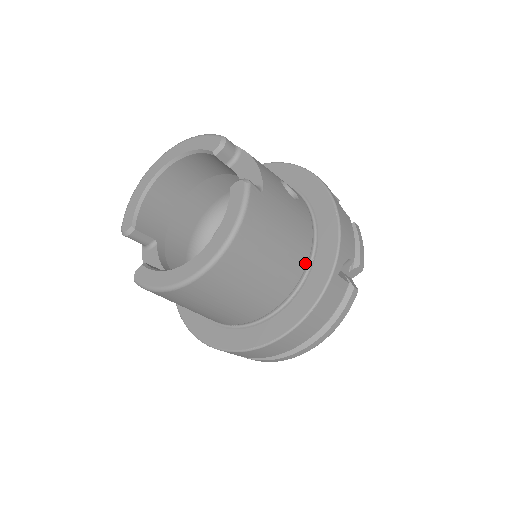
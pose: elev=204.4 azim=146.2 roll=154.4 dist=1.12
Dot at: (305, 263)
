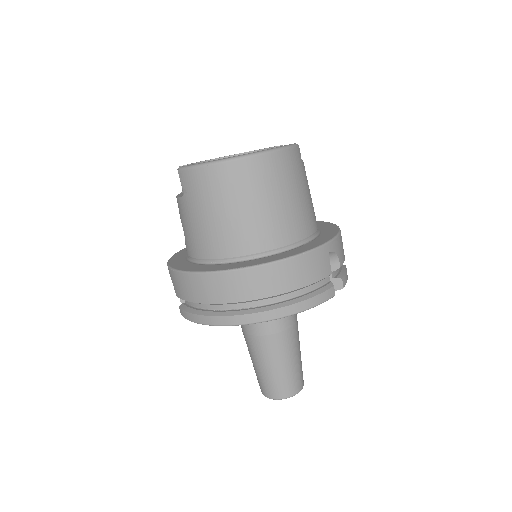
Dot at: (305, 235)
